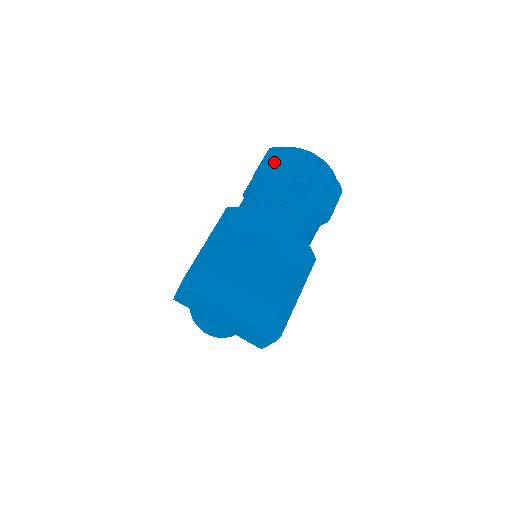
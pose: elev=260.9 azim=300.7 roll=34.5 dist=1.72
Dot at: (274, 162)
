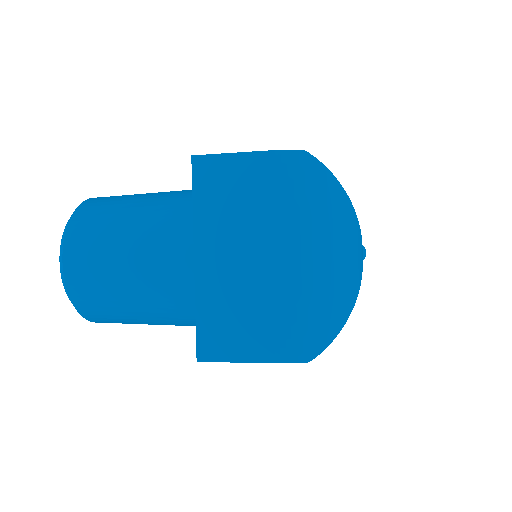
Dot at: occluded
